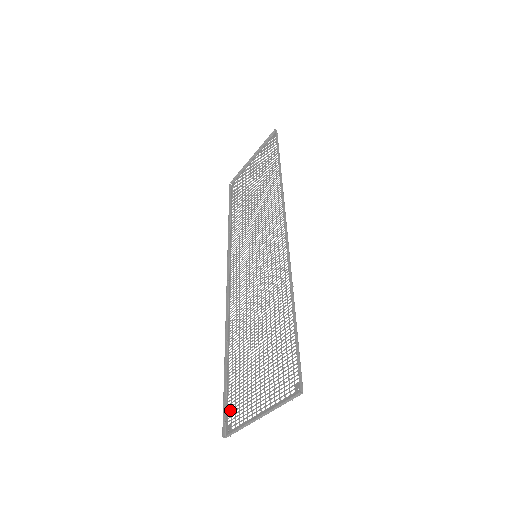
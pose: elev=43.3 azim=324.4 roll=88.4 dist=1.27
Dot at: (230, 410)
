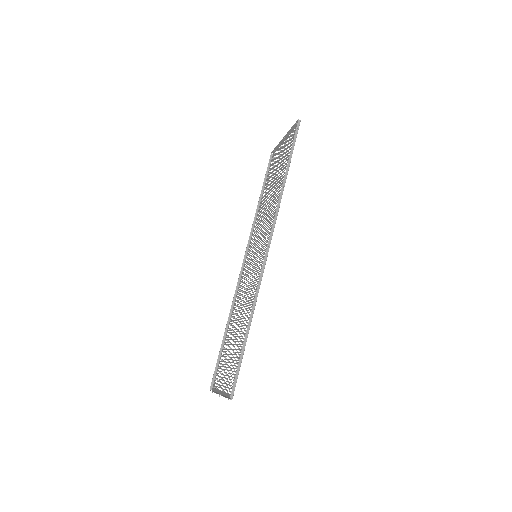
Dot at: (217, 373)
